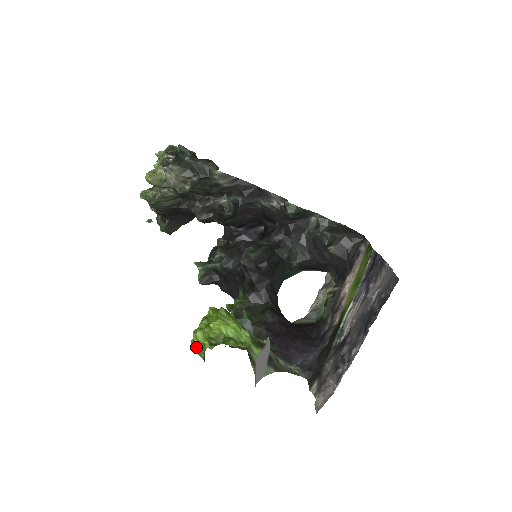
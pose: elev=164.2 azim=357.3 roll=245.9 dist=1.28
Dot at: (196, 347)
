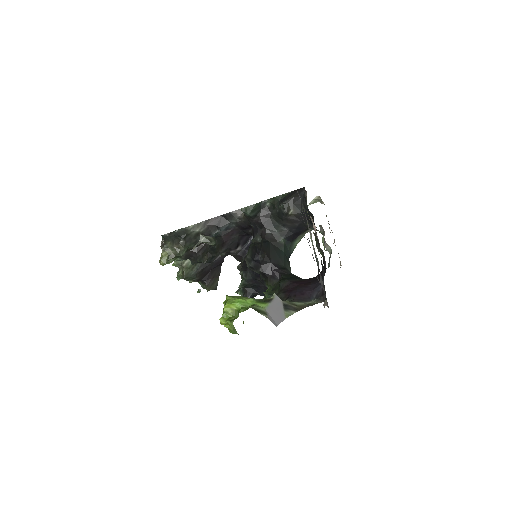
Dot at: (231, 331)
